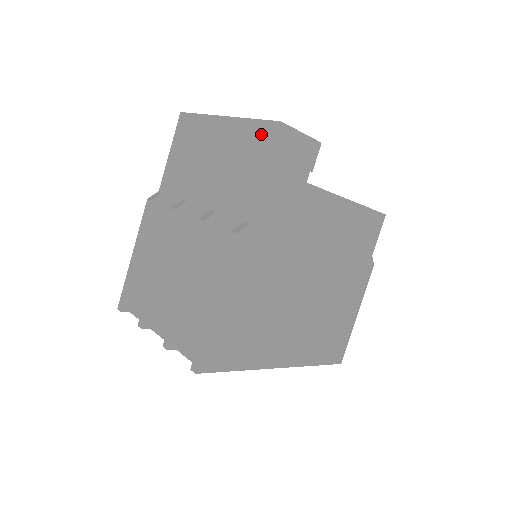
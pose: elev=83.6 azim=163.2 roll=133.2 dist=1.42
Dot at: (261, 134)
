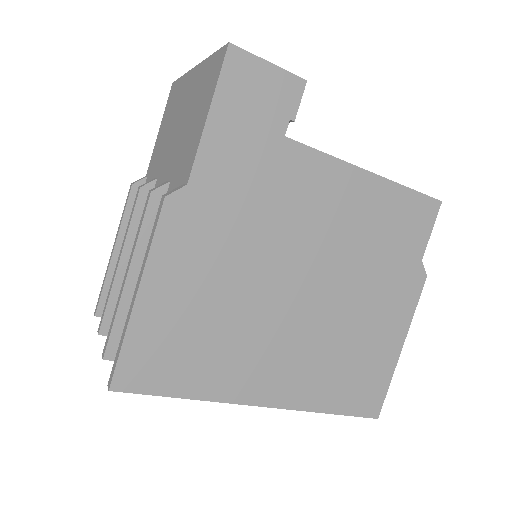
Dot at: (213, 68)
